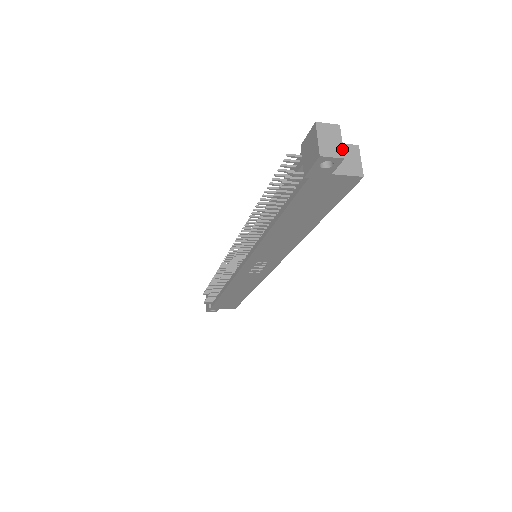
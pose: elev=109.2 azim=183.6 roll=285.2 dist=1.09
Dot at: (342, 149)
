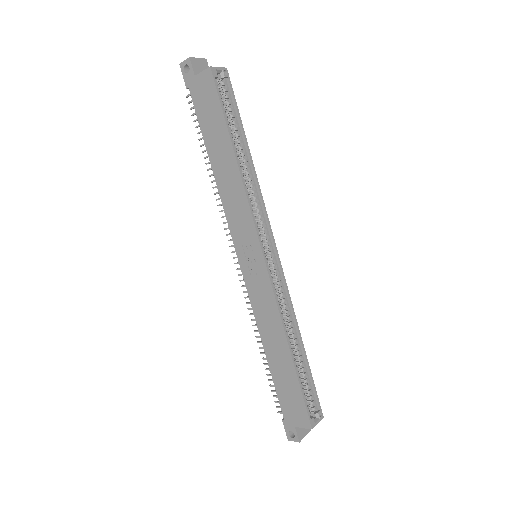
Dot at: (194, 58)
